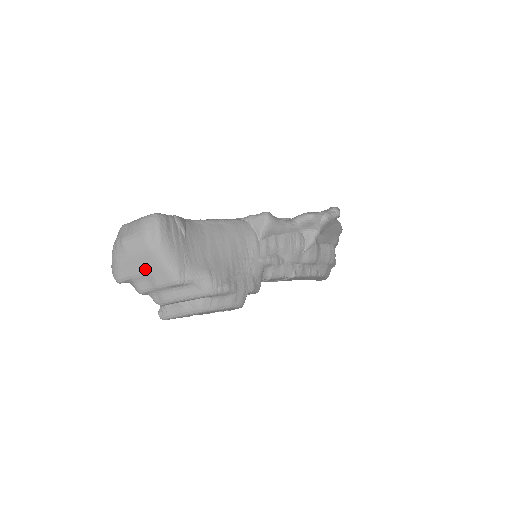
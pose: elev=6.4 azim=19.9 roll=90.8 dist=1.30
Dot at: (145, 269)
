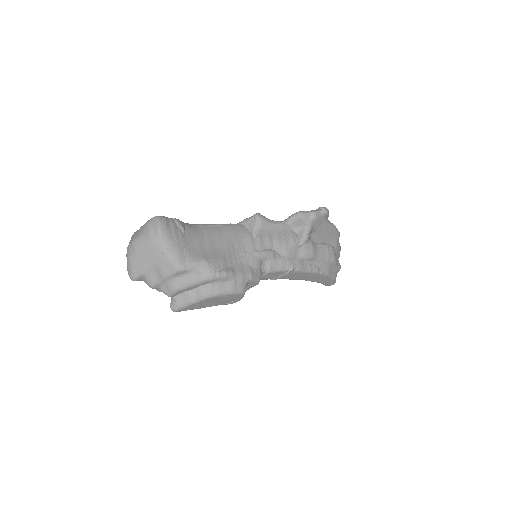
Dot at: (152, 262)
